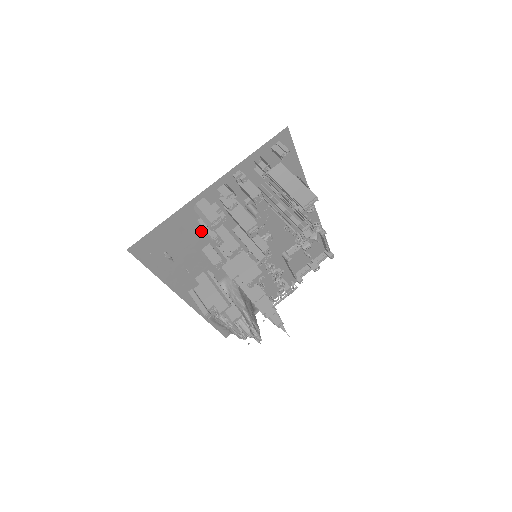
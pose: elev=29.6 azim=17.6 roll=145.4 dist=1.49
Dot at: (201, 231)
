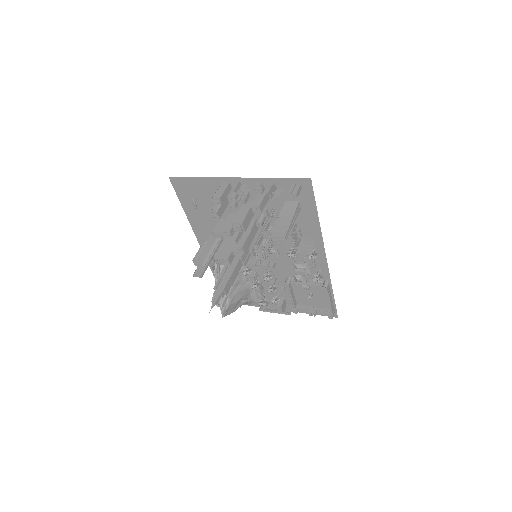
Dot at: occluded
